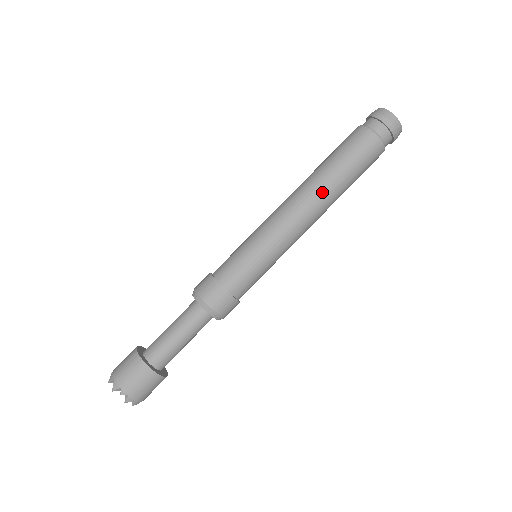
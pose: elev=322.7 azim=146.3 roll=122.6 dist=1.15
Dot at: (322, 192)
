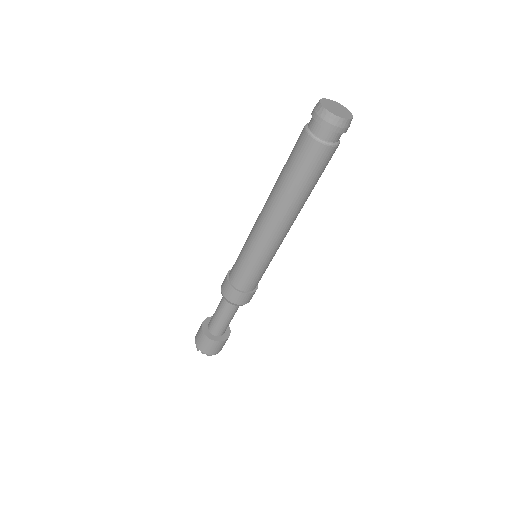
Dot at: (283, 206)
